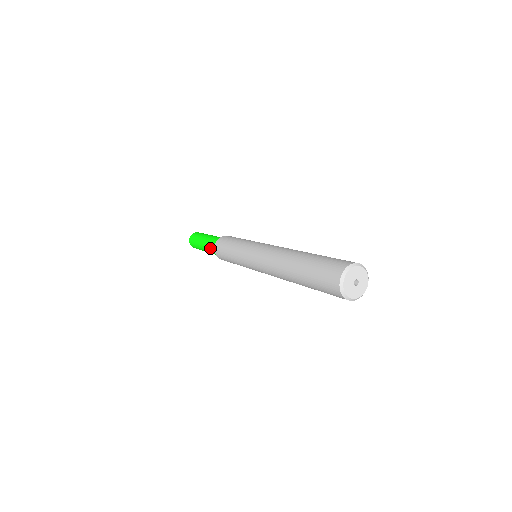
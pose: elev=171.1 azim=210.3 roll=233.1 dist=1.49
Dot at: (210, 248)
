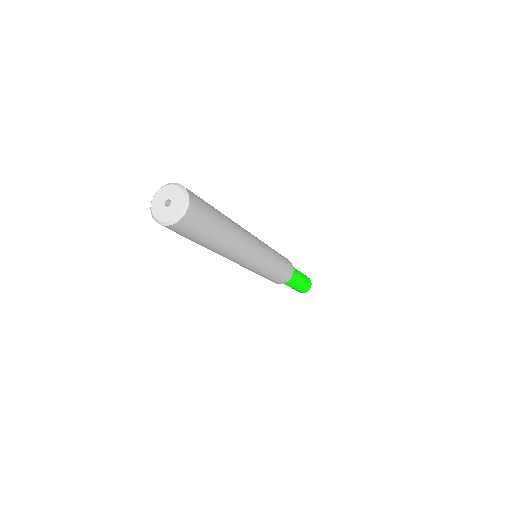
Dot at: occluded
